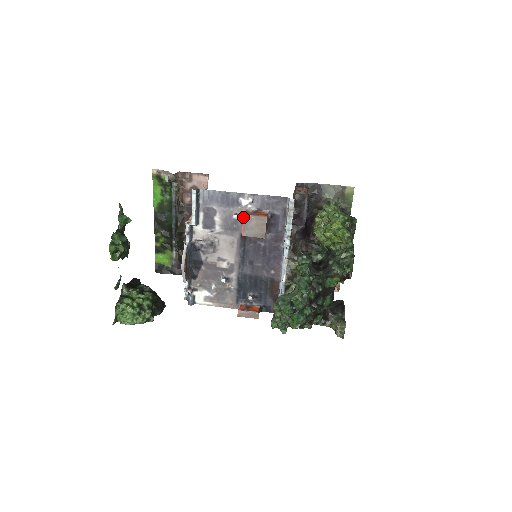
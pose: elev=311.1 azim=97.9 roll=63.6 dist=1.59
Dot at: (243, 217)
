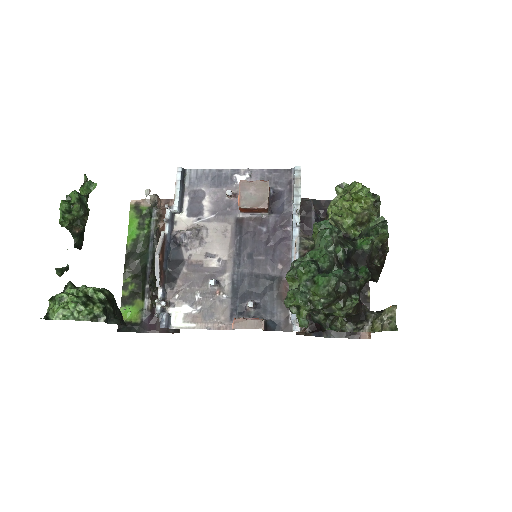
Dot at: (239, 183)
